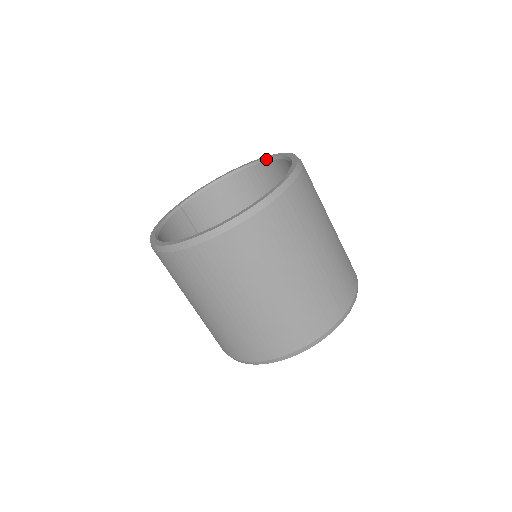
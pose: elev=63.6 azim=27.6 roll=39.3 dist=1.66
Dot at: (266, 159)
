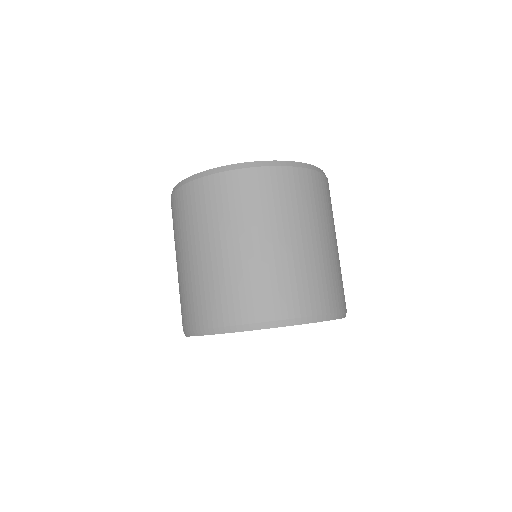
Dot at: occluded
